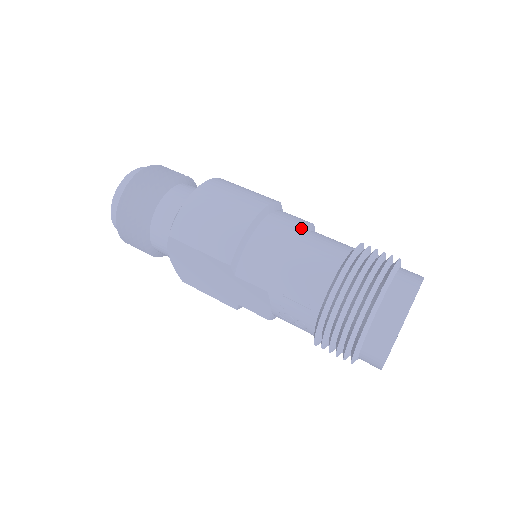
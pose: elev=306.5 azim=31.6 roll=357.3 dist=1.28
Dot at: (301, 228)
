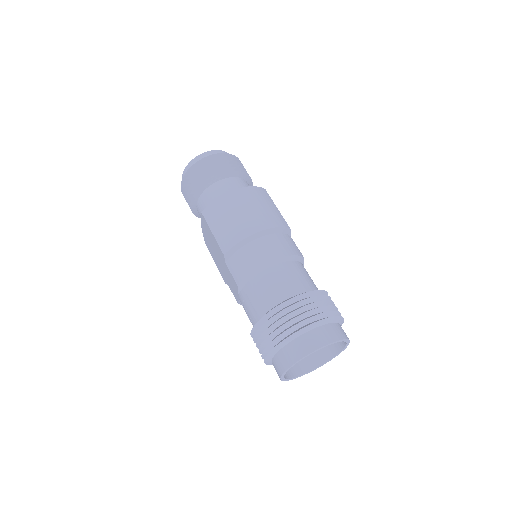
Dot at: (285, 256)
